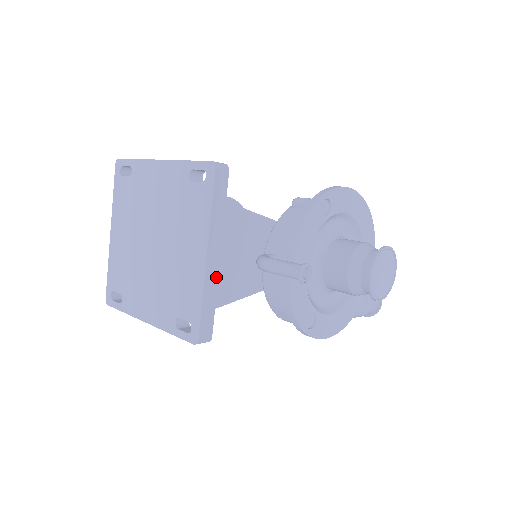
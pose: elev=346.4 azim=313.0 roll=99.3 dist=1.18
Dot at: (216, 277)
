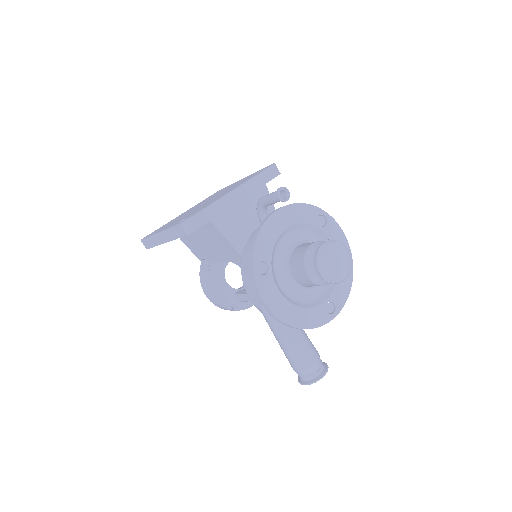
Dot at: (227, 207)
